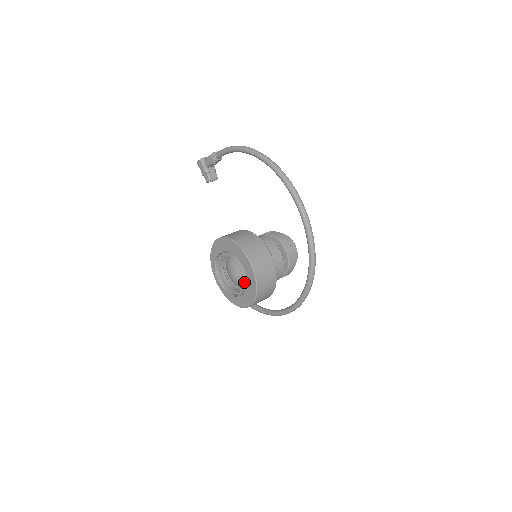
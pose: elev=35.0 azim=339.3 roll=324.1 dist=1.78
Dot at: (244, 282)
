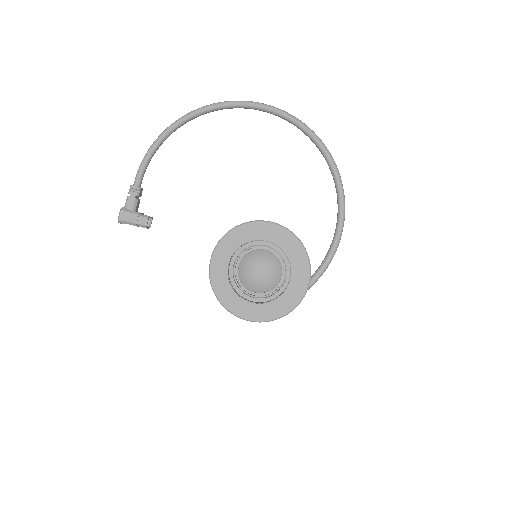
Dot at: (281, 248)
